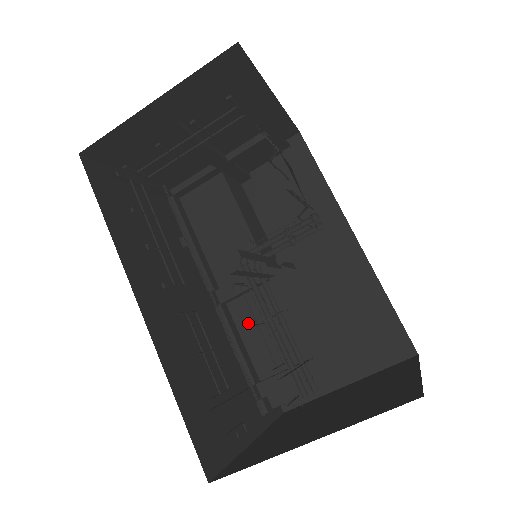
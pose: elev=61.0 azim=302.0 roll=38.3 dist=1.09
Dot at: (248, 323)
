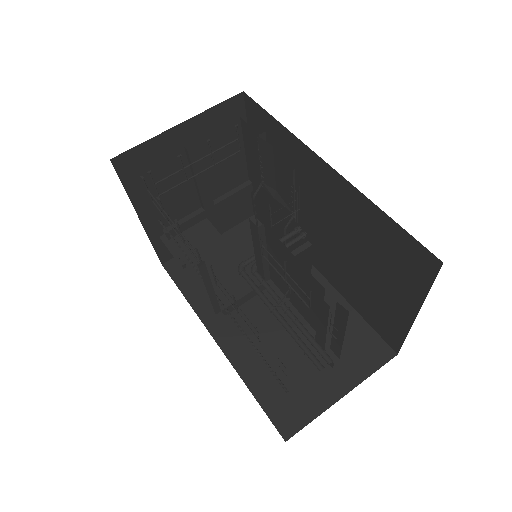
Dot at: (248, 329)
